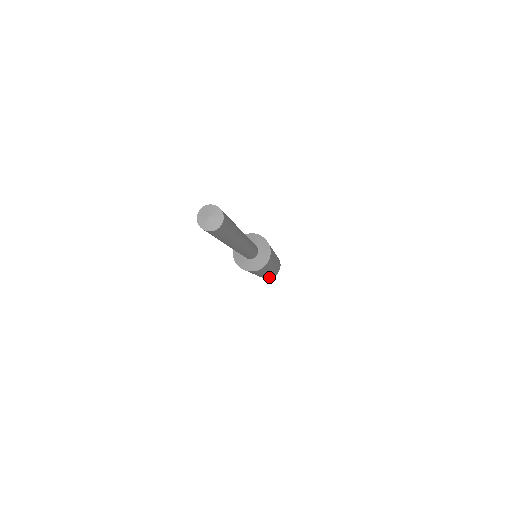
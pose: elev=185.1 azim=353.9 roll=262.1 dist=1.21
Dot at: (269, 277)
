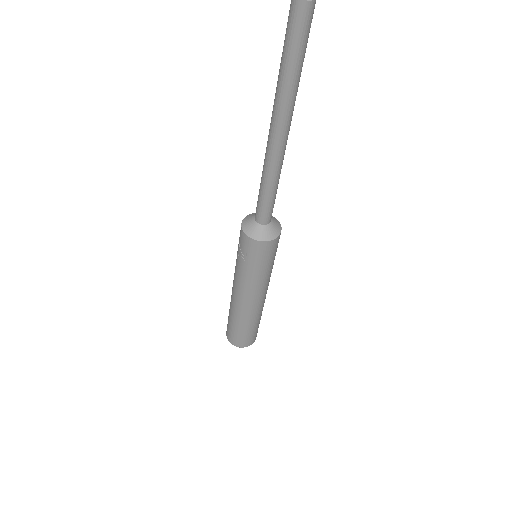
Dot at: (256, 332)
